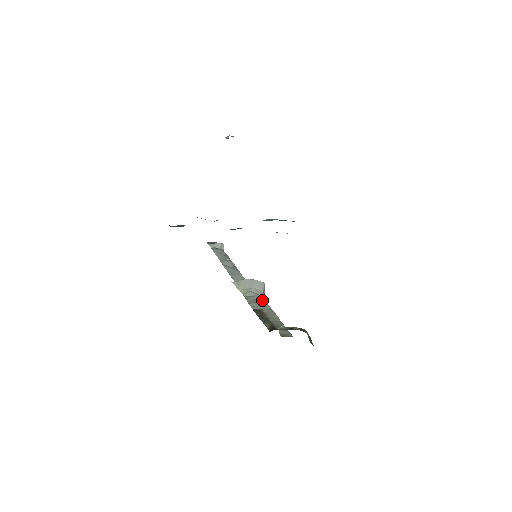
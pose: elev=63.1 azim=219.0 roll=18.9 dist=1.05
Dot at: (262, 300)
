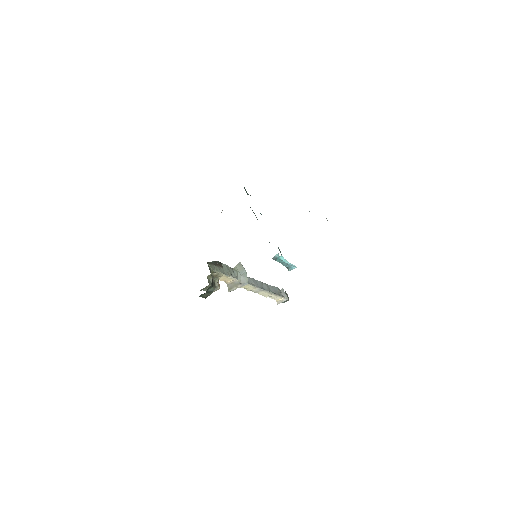
Dot at: (232, 275)
